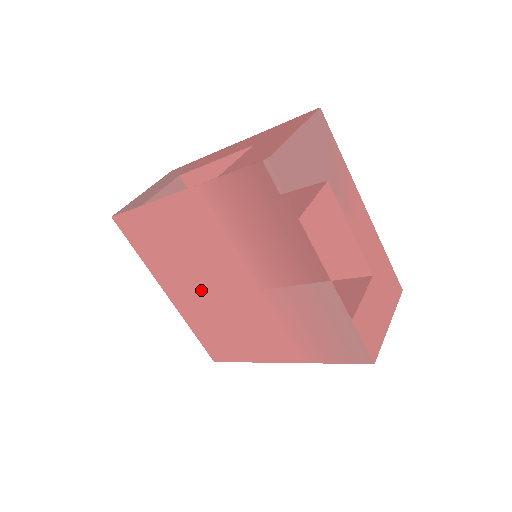
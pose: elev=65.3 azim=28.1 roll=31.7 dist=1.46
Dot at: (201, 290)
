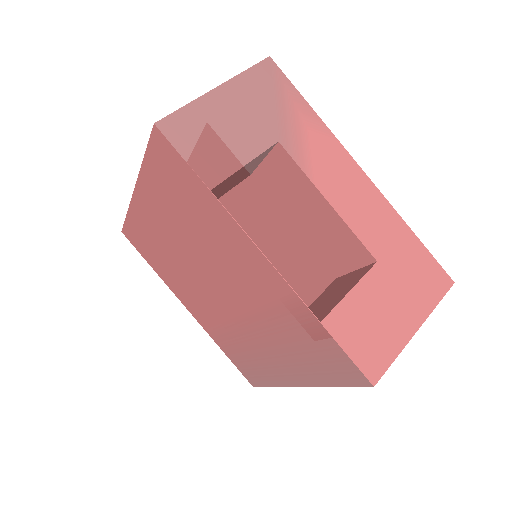
Dot at: (179, 246)
